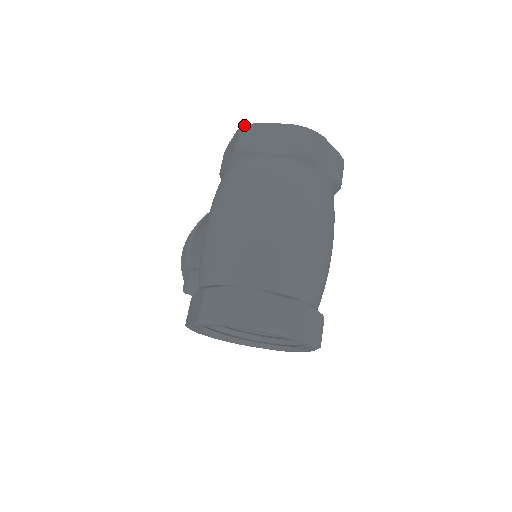
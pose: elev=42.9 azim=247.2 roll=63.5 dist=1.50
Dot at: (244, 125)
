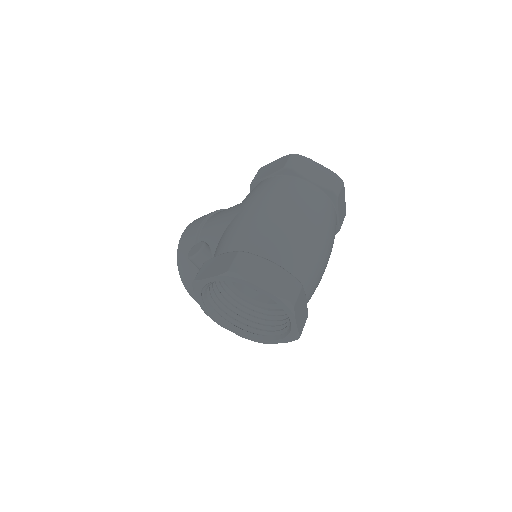
Dot at: (296, 154)
